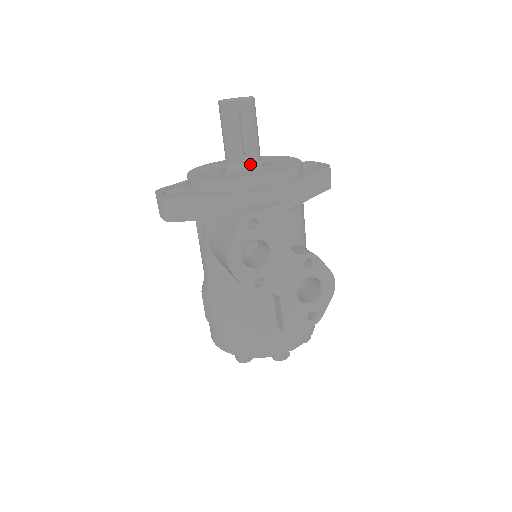
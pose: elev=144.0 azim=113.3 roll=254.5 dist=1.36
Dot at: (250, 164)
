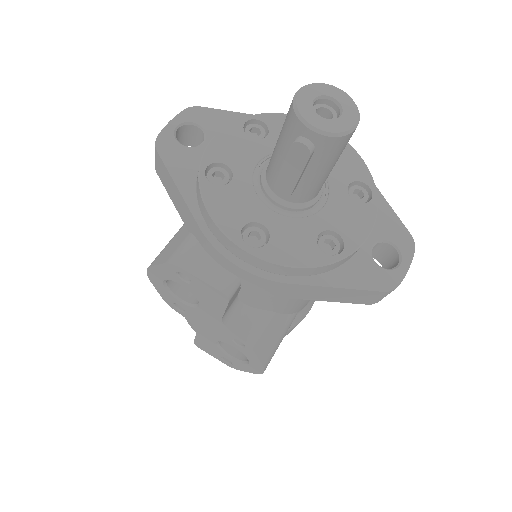
Dot at: (280, 198)
